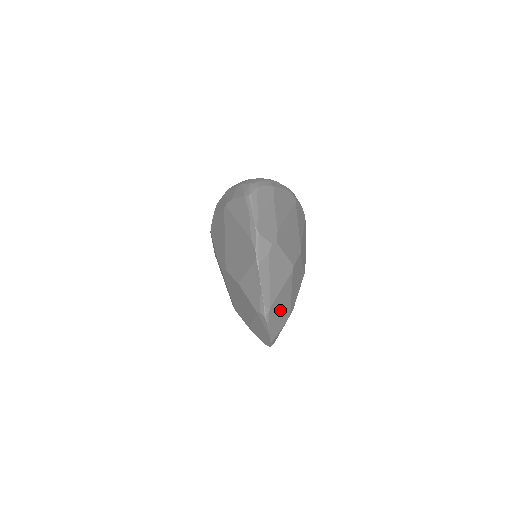
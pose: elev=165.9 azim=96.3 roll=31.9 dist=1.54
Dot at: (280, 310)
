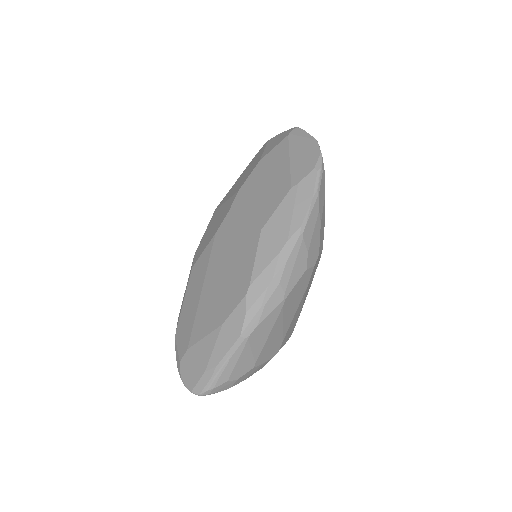
Dot at: occluded
